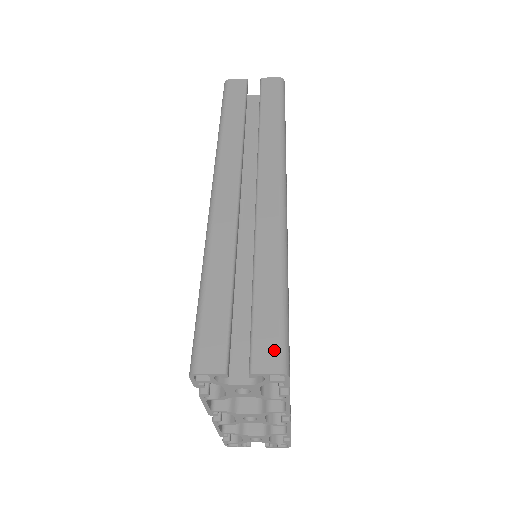
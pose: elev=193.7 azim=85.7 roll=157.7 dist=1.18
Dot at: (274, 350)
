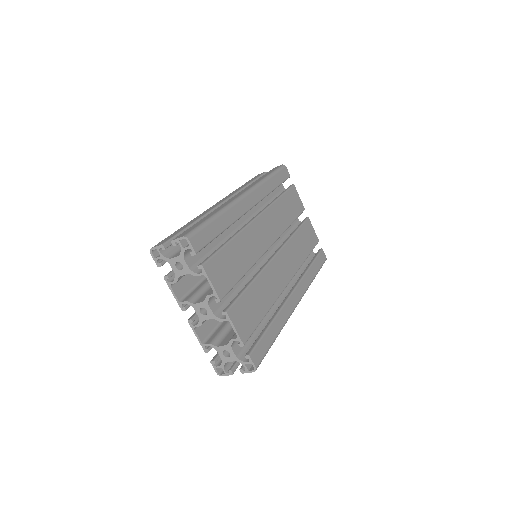
Dot at: (187, 232)
